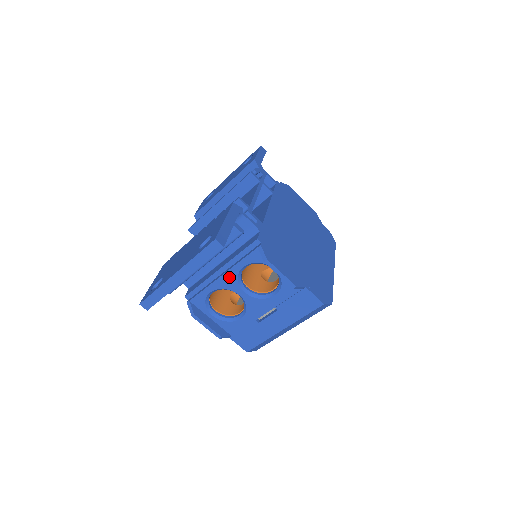
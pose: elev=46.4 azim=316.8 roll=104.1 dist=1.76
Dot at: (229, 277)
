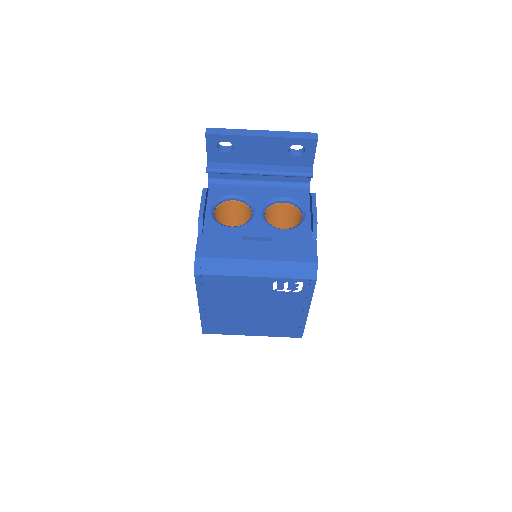
Dot at: (264, 195)
